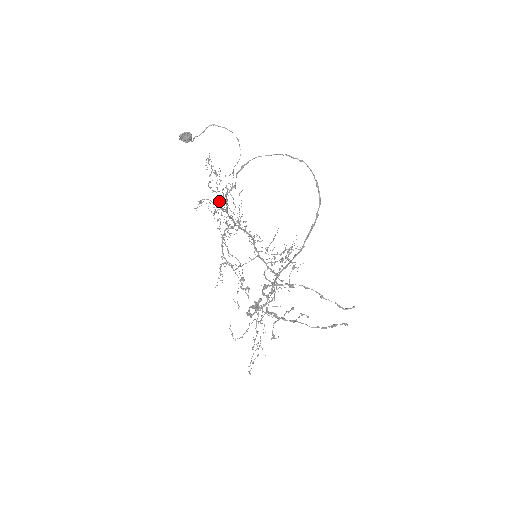
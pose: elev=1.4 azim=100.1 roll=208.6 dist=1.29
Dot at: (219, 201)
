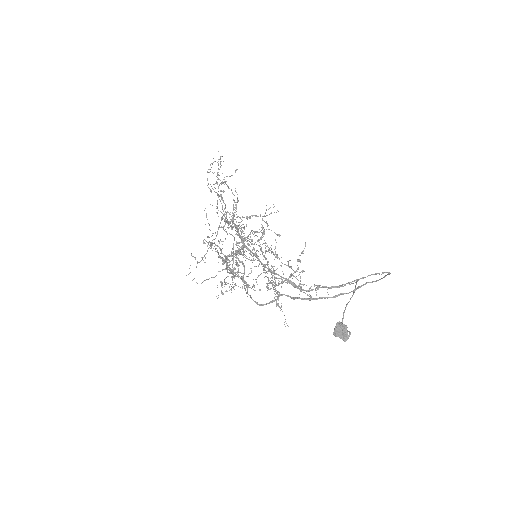
Dot at: occluded
